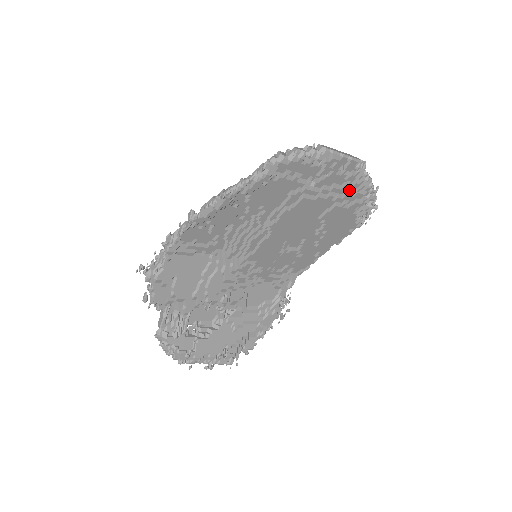
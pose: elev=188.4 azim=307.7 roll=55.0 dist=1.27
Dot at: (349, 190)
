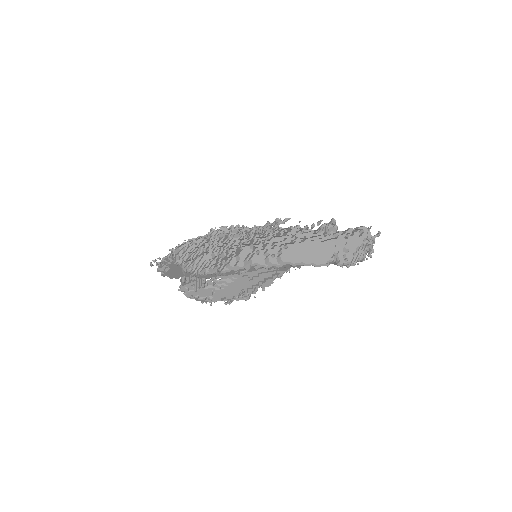
Dot at: occluded
